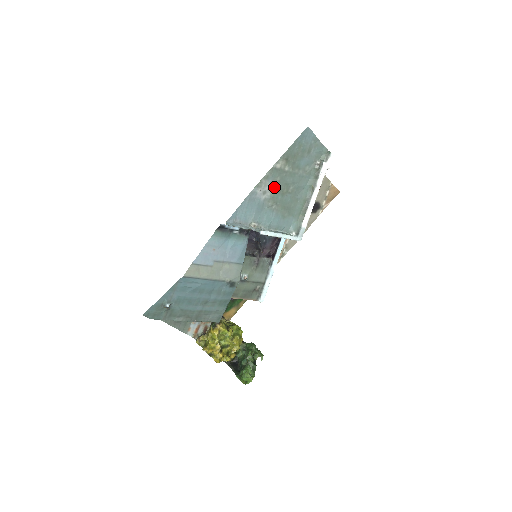
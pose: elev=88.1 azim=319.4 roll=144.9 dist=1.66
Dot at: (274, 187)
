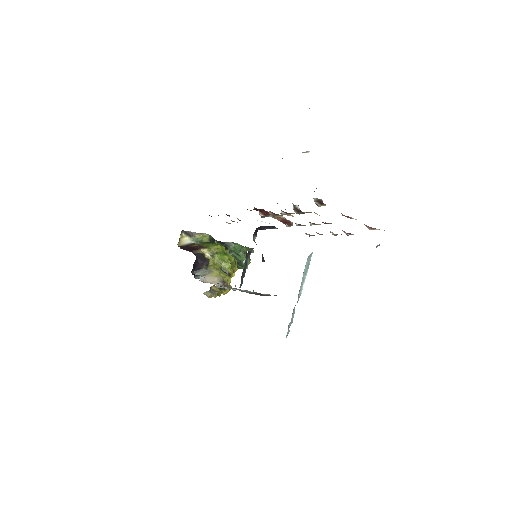
Dot at: occluded
